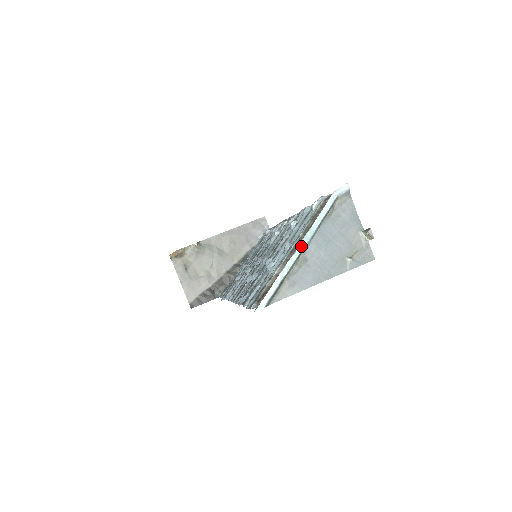
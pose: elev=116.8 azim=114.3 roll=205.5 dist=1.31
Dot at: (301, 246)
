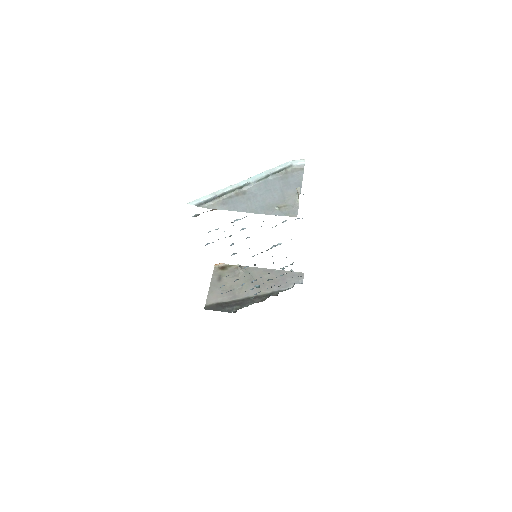
Dot at: (245, 181)
